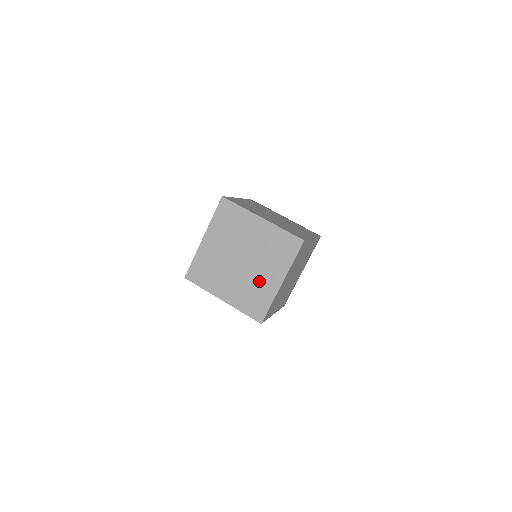
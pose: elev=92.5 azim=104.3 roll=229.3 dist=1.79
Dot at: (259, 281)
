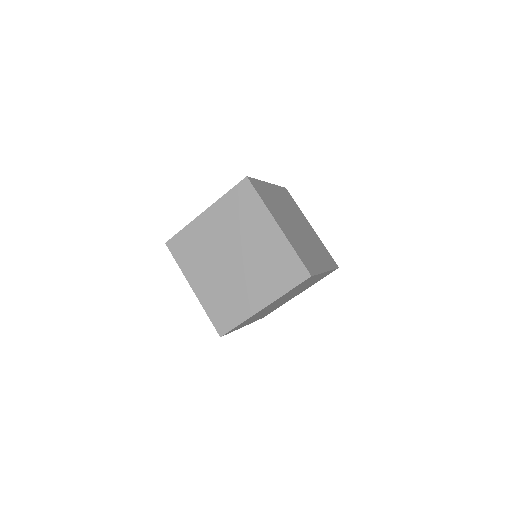
Dot at: (240, 292)
